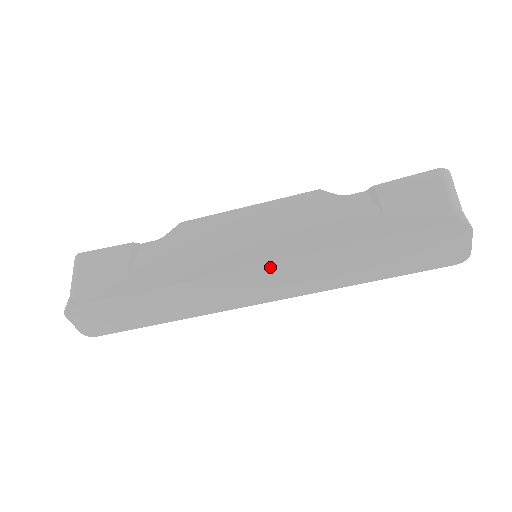
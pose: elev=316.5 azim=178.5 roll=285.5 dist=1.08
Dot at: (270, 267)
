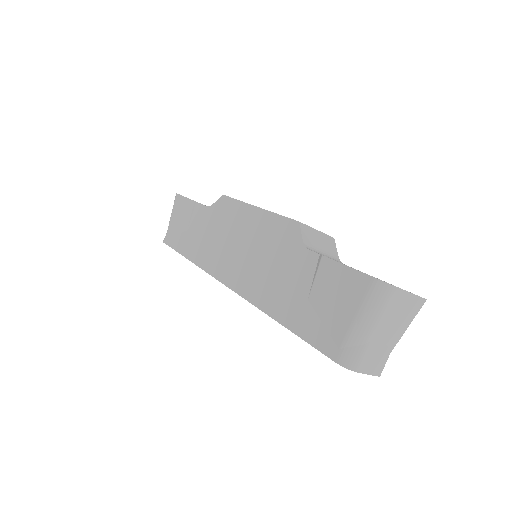
Dot at: occluded
